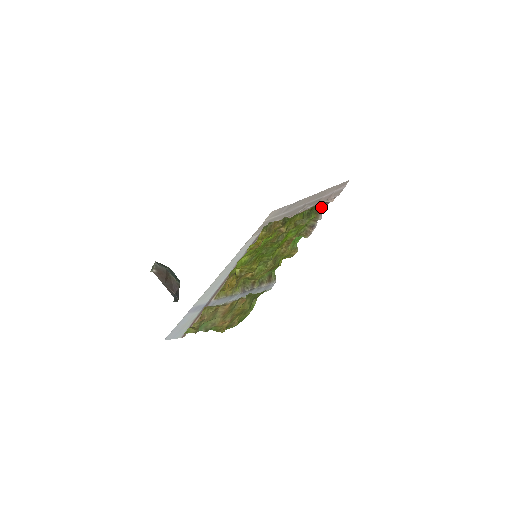
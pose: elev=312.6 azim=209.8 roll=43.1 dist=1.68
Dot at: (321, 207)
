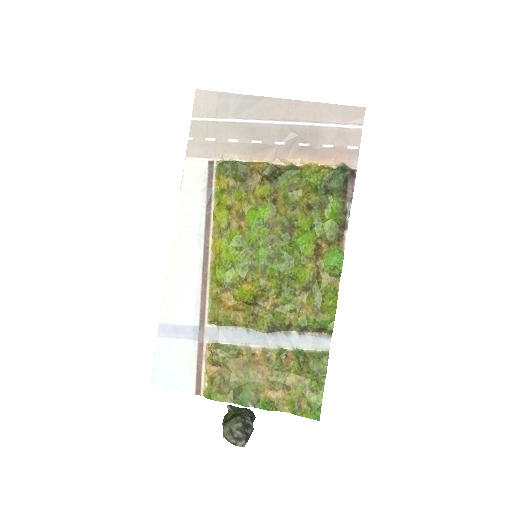
Dot at: (348, 184)
